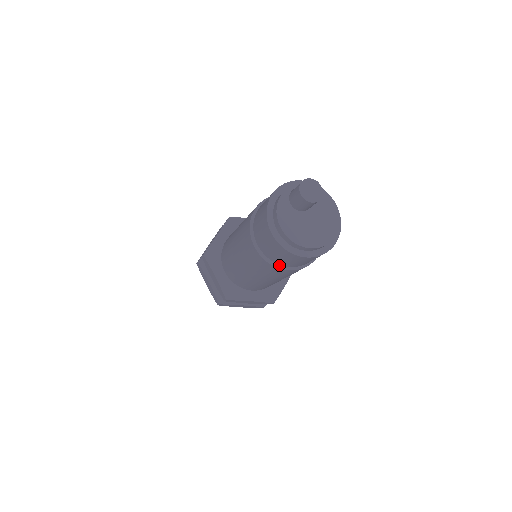
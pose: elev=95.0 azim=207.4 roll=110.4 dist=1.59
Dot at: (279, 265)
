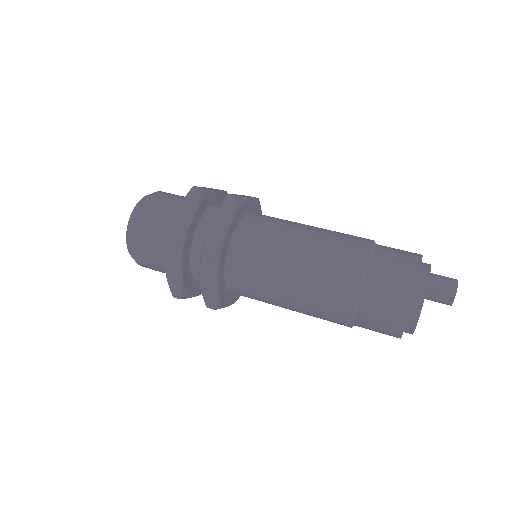
Dot at: occluded
